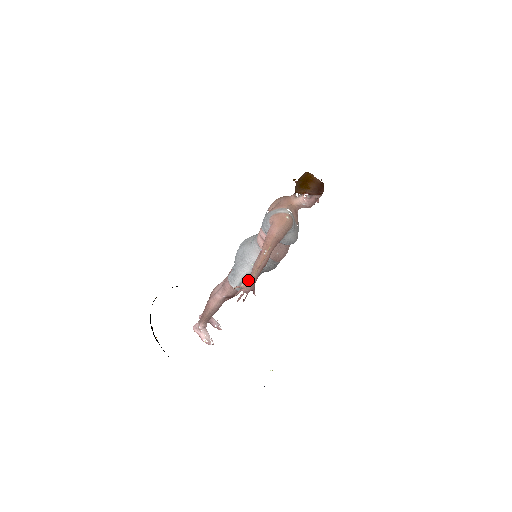
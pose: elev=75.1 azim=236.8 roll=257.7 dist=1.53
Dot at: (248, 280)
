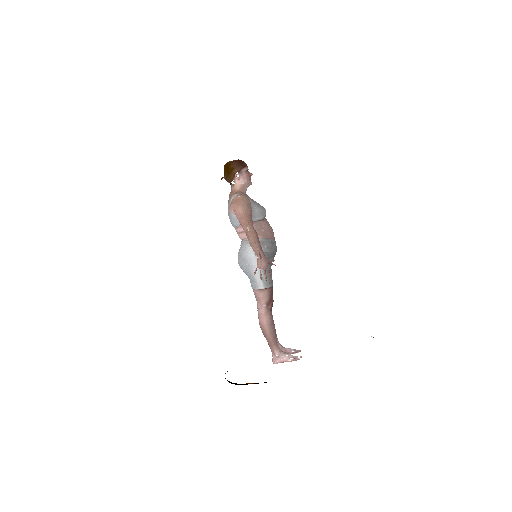
Dot at: (257, 257)
